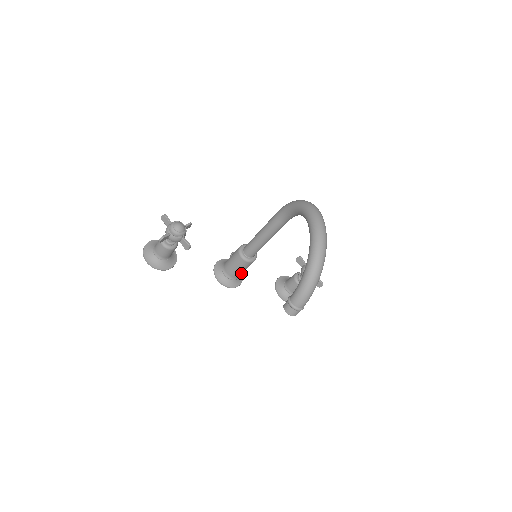
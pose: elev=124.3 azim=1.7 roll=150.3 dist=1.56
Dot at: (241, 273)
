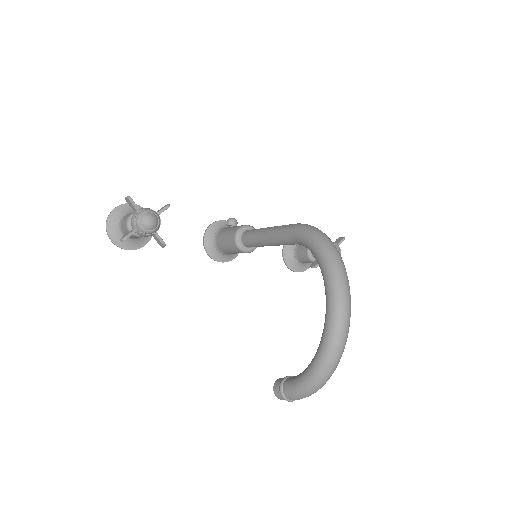
Dot at: occluded
